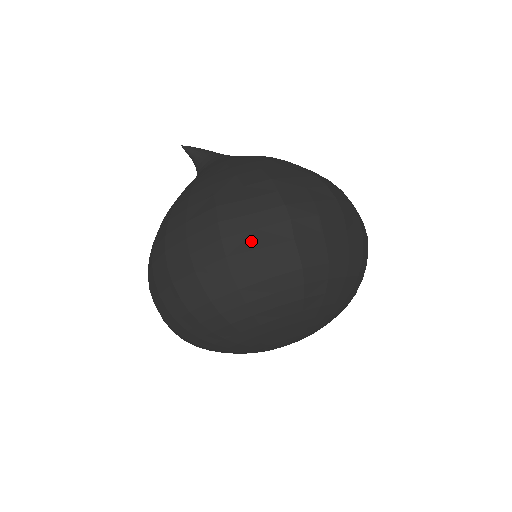
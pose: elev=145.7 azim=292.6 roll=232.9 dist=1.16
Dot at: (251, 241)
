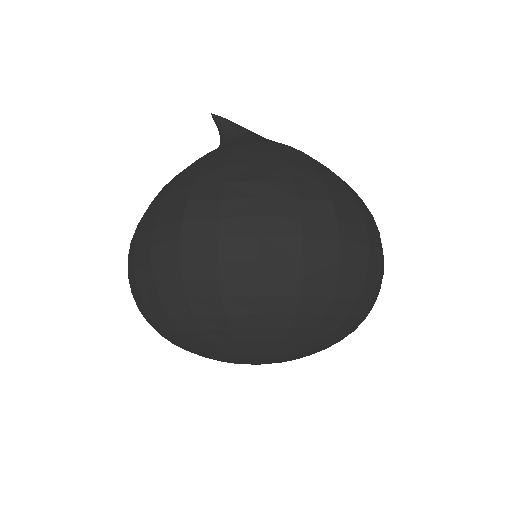
Dot at: (209, 250)
